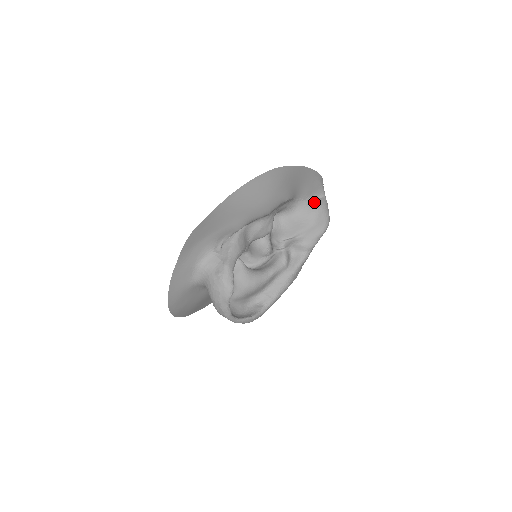
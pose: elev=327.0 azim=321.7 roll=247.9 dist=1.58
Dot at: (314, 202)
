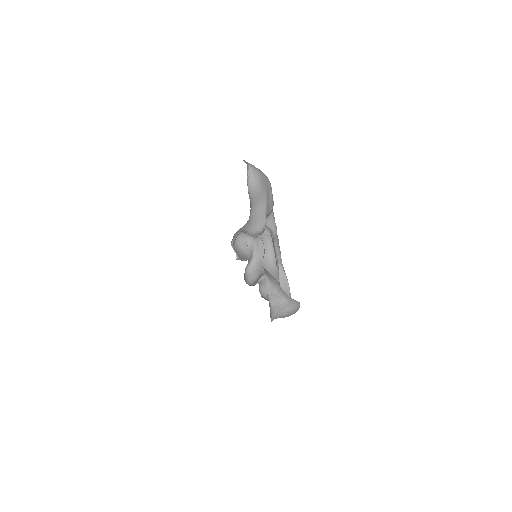
Dot at: (253, 181)
